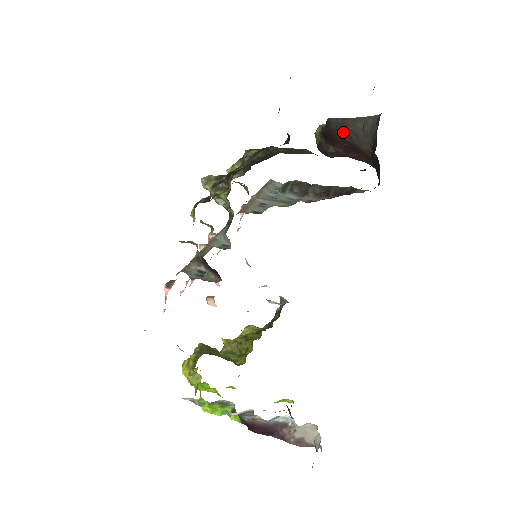
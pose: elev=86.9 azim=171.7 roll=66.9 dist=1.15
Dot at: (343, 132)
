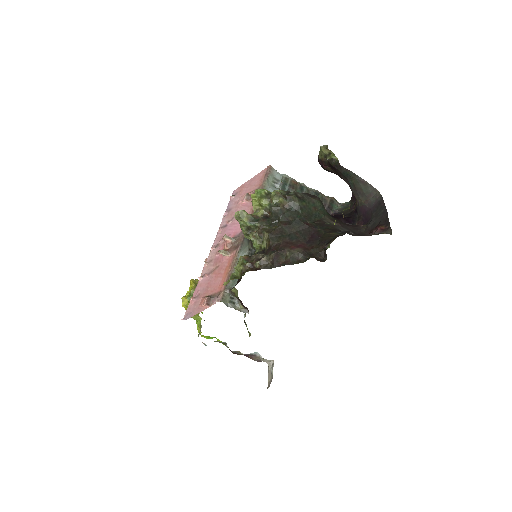
Dot at: (346, 179)
